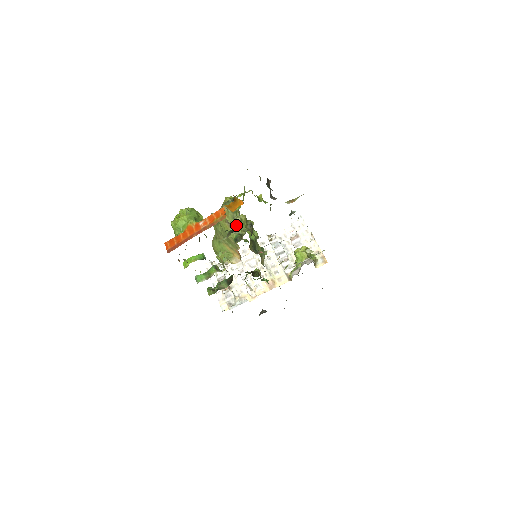
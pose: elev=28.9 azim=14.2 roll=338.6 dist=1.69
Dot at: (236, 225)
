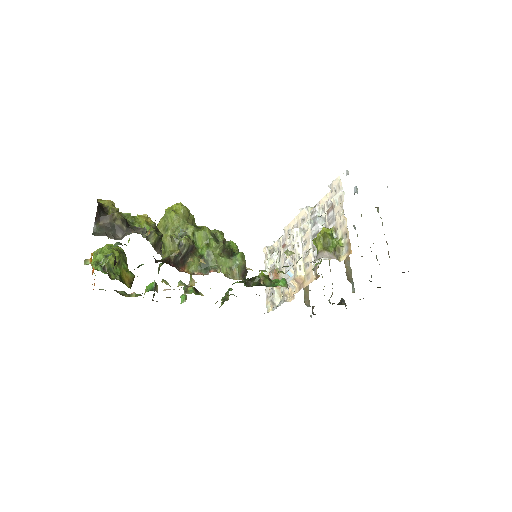
Dot at: occluded
